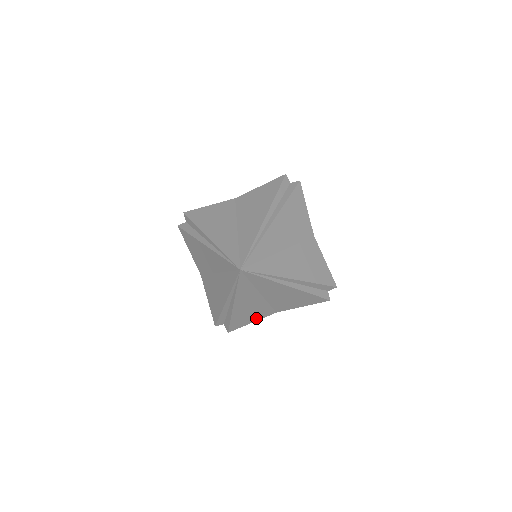
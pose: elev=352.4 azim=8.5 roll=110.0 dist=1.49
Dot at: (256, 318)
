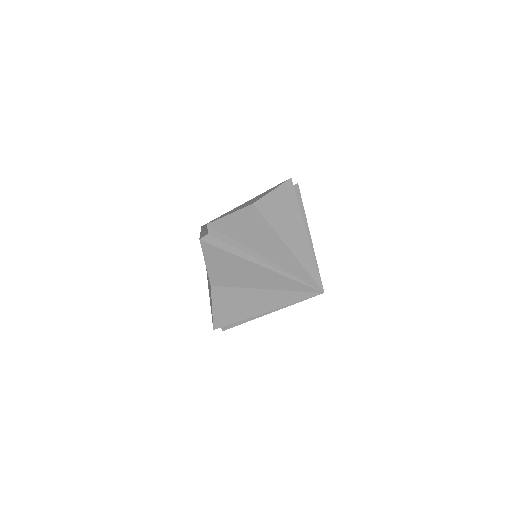
Dot at: occluded
